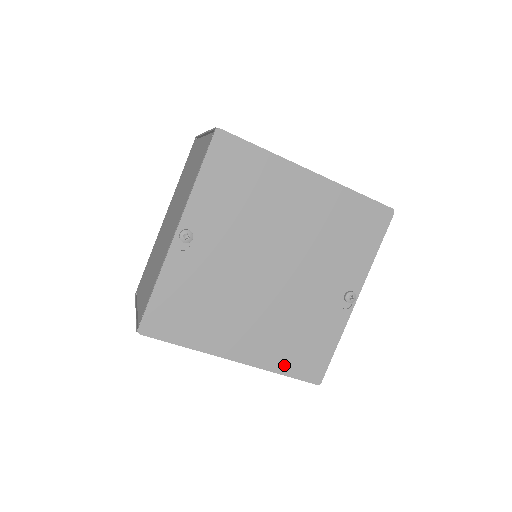
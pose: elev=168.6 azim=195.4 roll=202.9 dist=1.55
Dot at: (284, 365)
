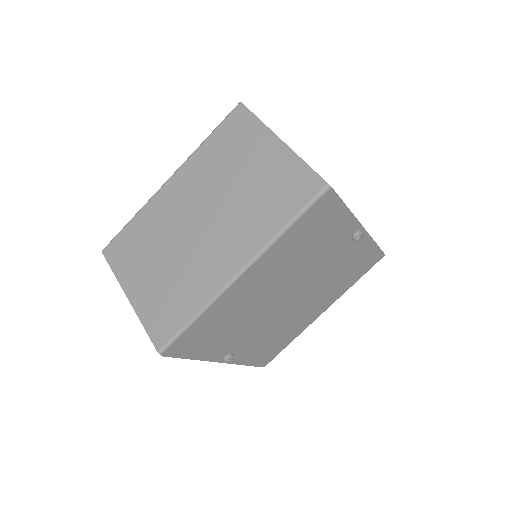
Dot at: (352, 282)
